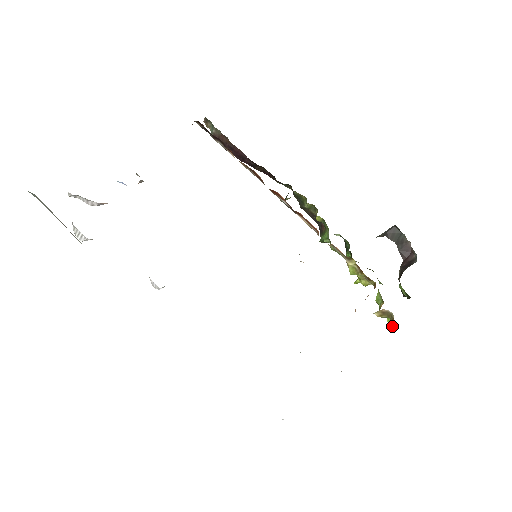
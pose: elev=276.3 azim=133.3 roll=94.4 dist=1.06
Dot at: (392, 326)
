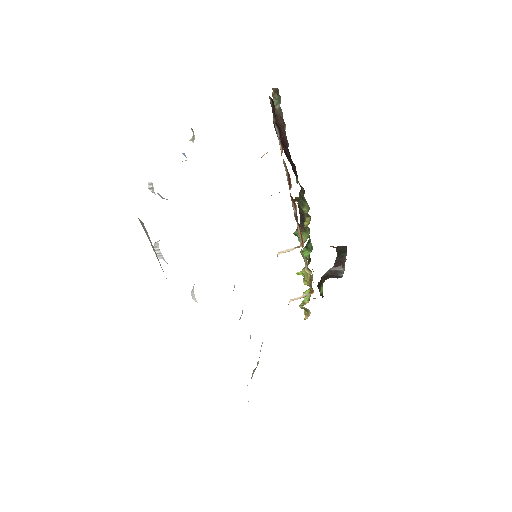
Dot at: (305, 319)
